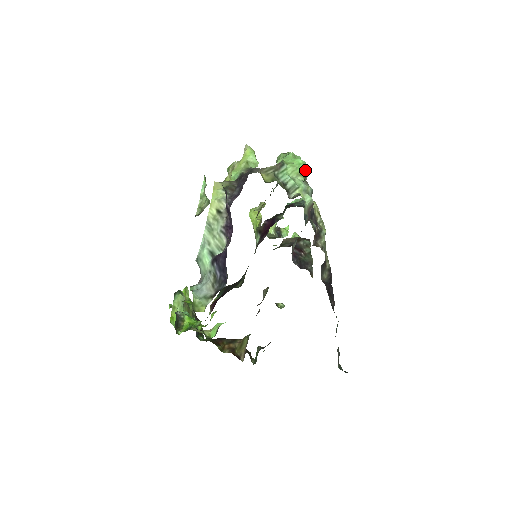
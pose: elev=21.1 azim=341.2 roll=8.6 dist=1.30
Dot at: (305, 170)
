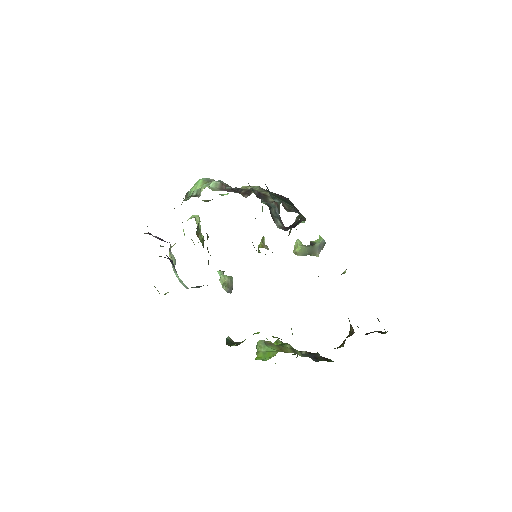
Dot at: (208, 180)
